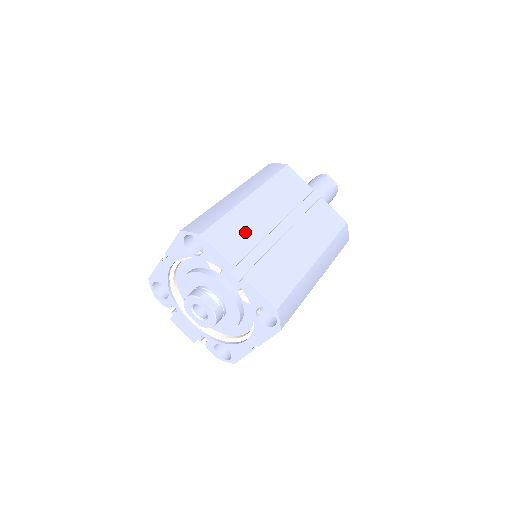
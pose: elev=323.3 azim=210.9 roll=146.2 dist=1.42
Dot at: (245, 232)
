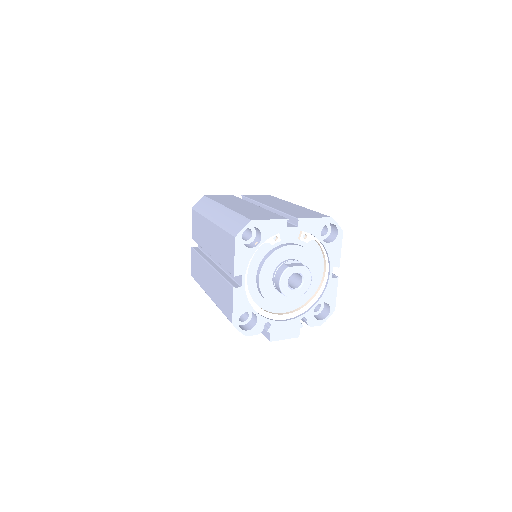
Dot at: (258, 212)
